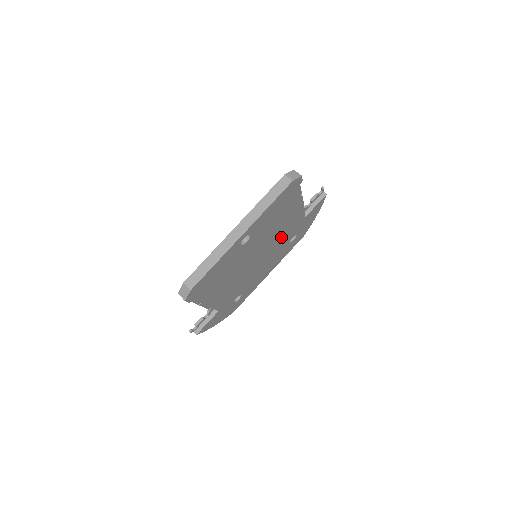
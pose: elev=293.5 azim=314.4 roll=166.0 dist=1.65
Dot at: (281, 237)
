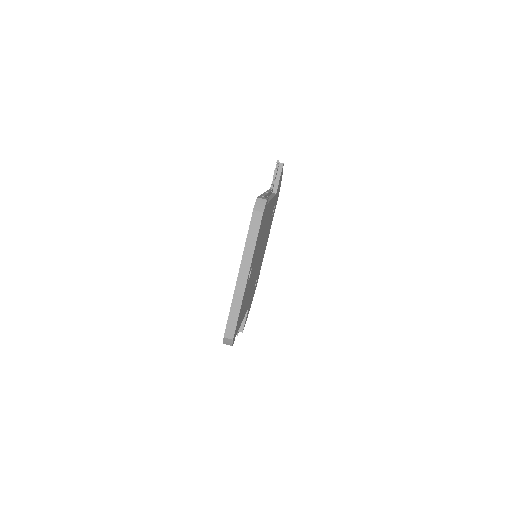
Dot at: occluded
